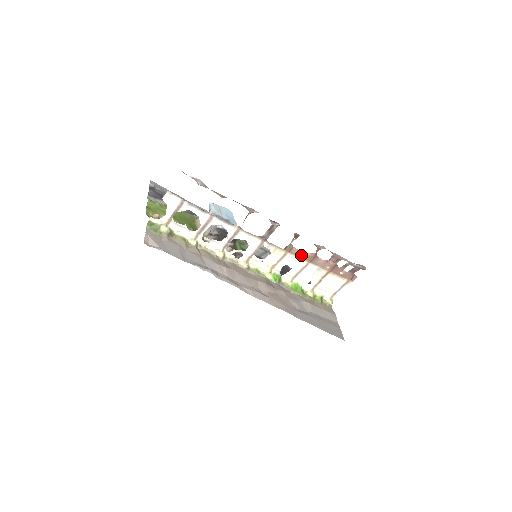
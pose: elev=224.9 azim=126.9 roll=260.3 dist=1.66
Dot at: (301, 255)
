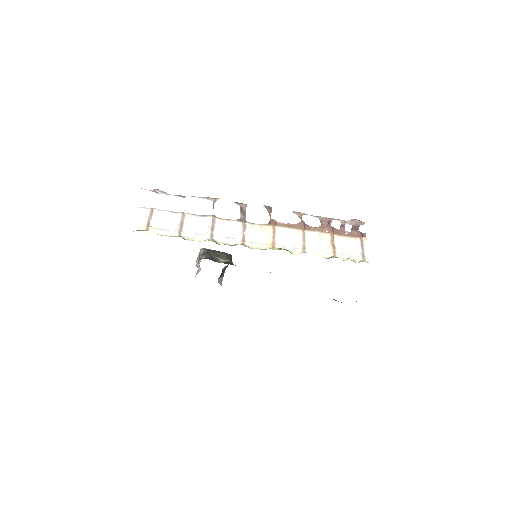
Dot at: (290, 226)
